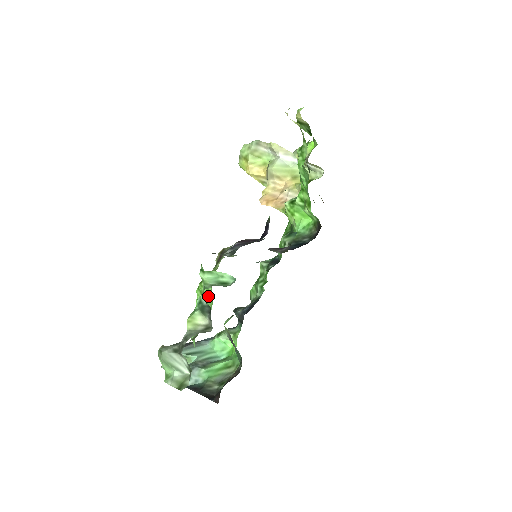
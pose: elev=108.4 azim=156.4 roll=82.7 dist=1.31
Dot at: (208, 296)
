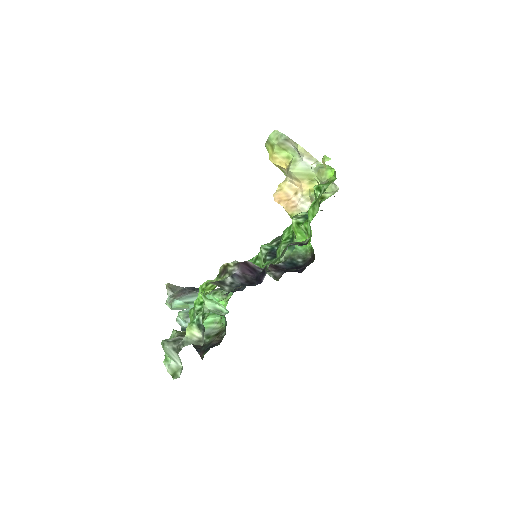
Dot at: occluded
